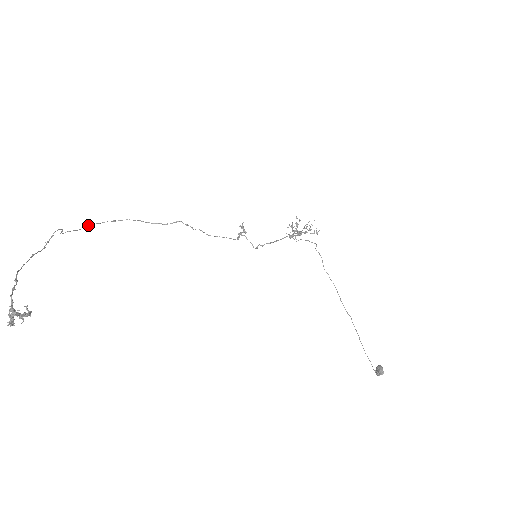
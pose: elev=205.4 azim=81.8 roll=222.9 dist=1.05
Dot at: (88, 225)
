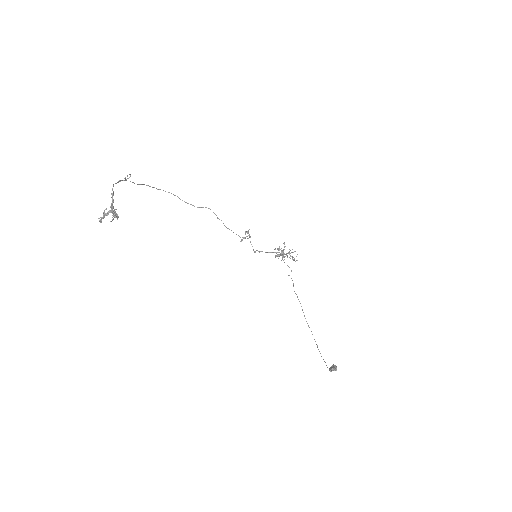
Dot at: (142, 184)
